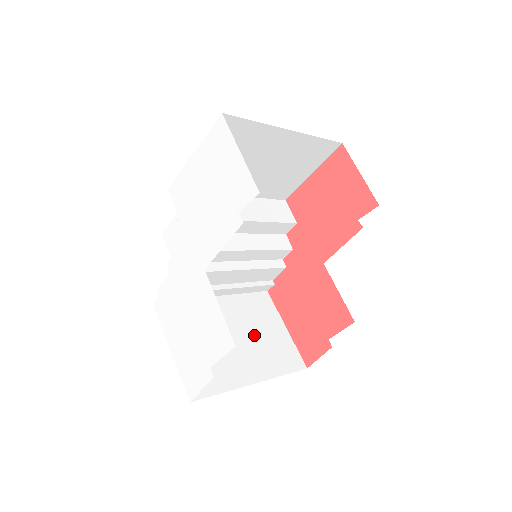
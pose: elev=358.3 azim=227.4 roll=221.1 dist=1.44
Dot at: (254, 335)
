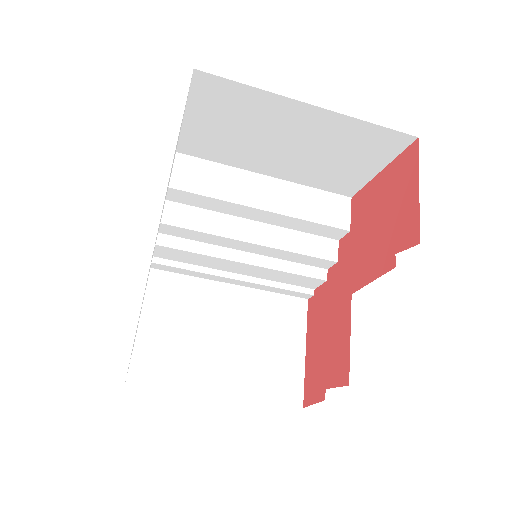
Dot at: (253, 343)
